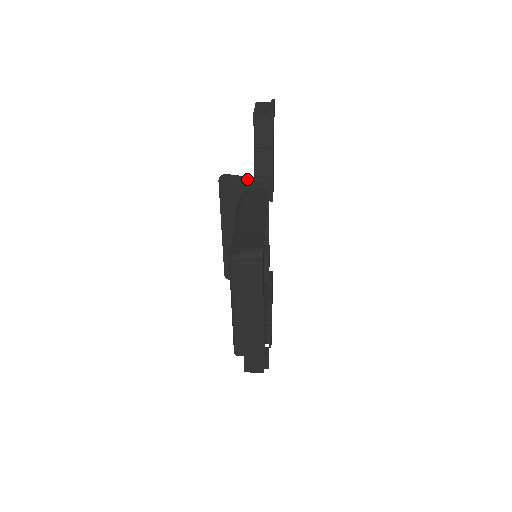
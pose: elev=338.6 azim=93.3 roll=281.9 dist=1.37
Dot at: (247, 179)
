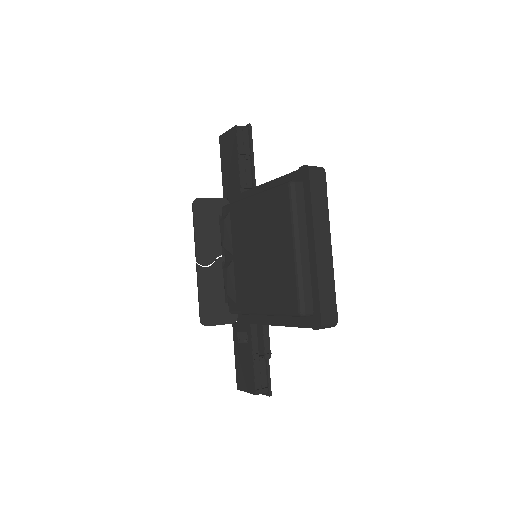
Dot at: (222, 199)
